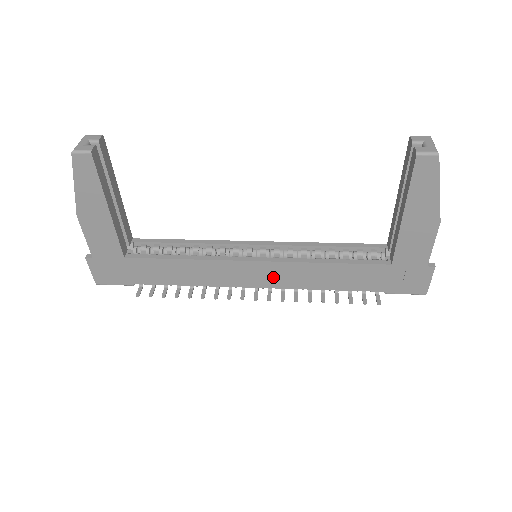
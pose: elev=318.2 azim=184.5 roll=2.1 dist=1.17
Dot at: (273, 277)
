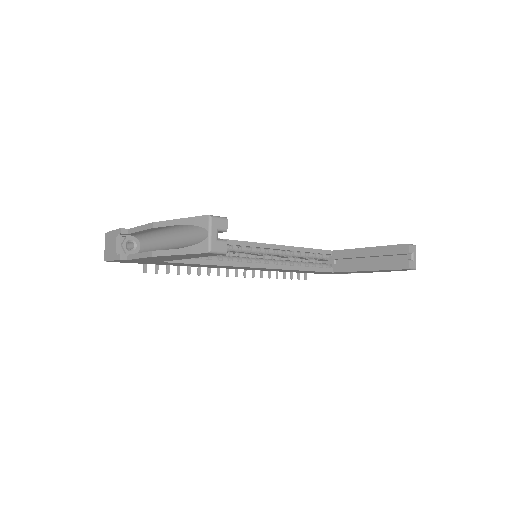
Dot at: (259, 269)
